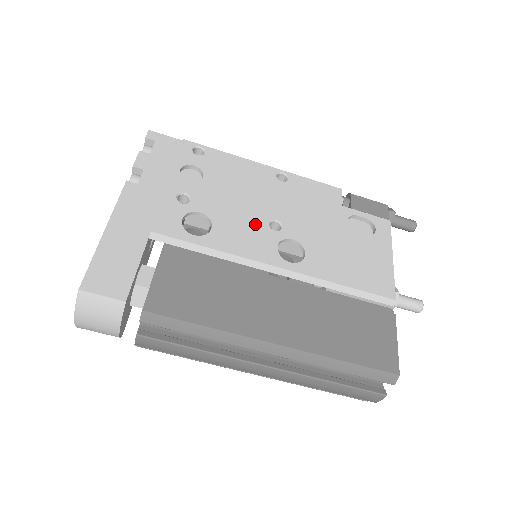
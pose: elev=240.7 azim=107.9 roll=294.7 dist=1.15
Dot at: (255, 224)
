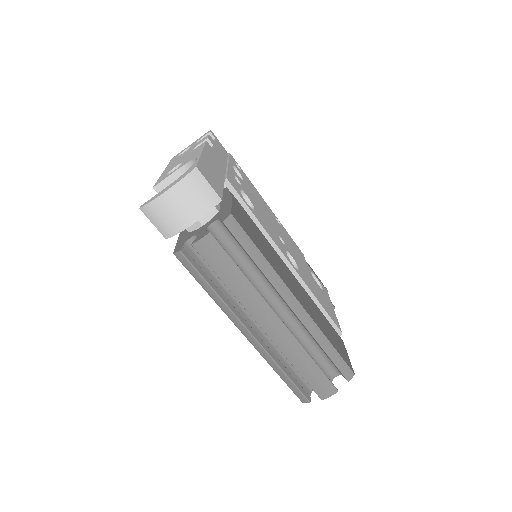
Dot at: (273, 229)
